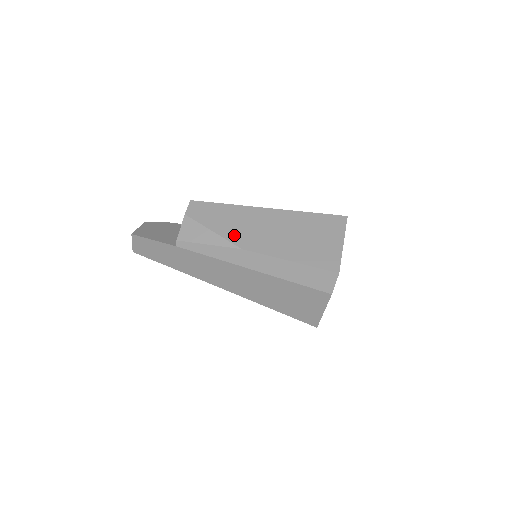
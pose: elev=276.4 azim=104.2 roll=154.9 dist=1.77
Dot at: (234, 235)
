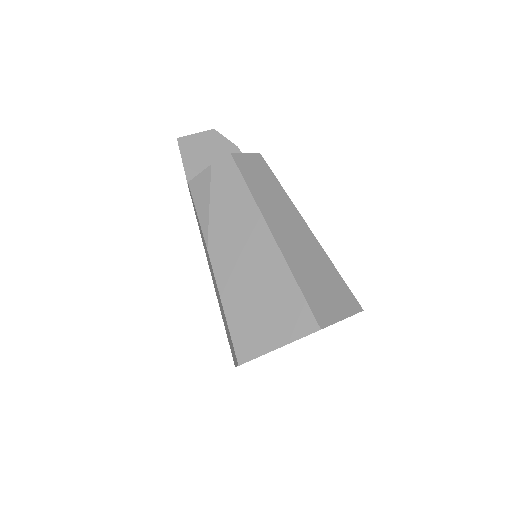
Dot at: (217, 229)
